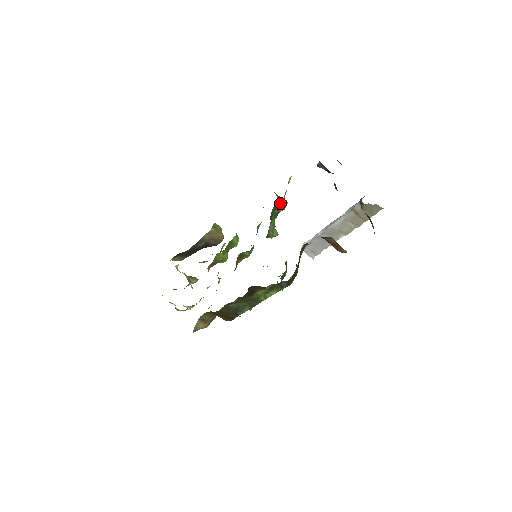
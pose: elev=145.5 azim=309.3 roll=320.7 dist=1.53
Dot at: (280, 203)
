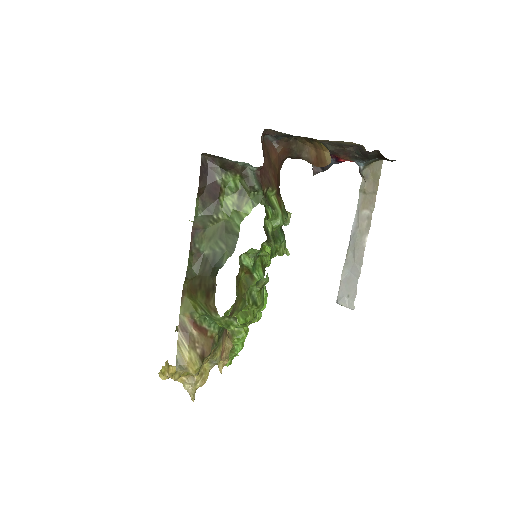
Dot at: occluded
